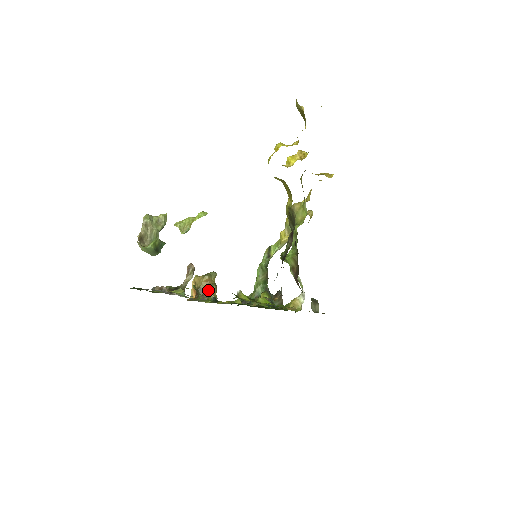
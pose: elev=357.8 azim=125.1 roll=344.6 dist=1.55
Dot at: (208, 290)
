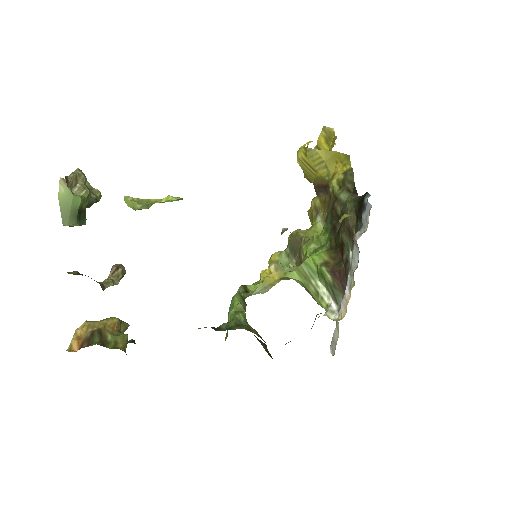
Dot at: (114, 337)
